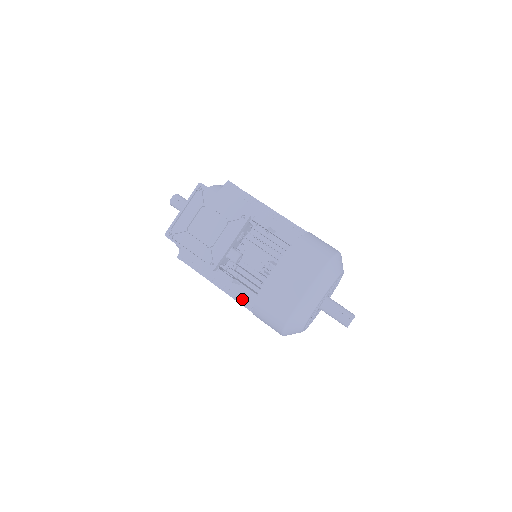
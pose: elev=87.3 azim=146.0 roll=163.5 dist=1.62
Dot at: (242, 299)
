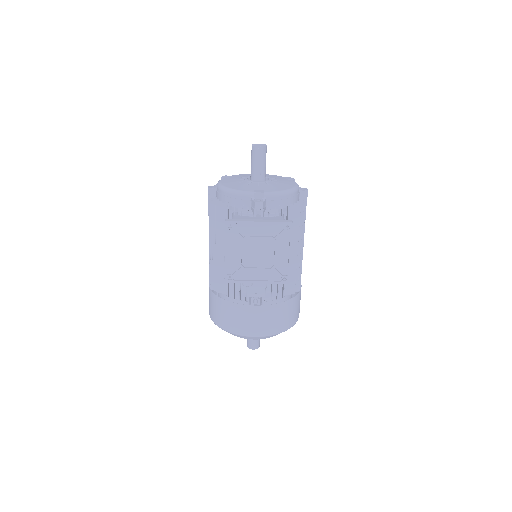
Dot at: (215, 278)
